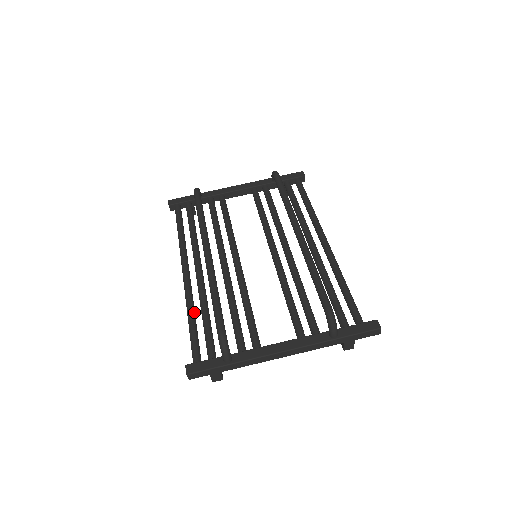
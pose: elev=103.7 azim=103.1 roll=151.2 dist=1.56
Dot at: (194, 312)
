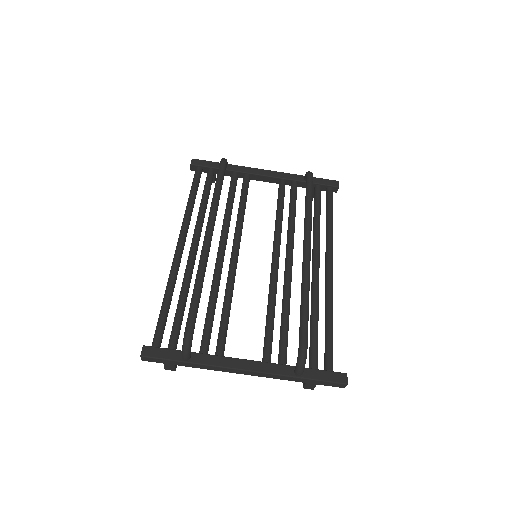
Dot at: occluded
